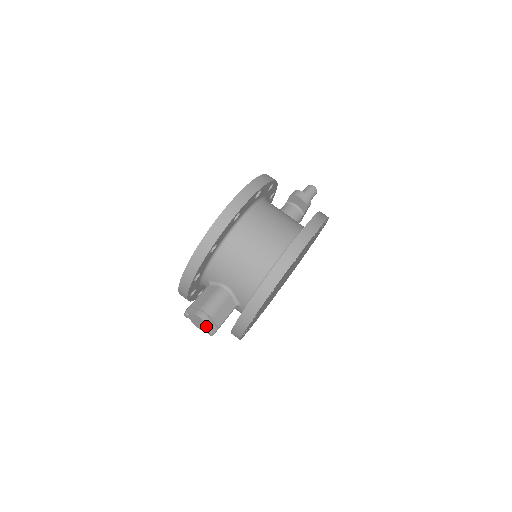
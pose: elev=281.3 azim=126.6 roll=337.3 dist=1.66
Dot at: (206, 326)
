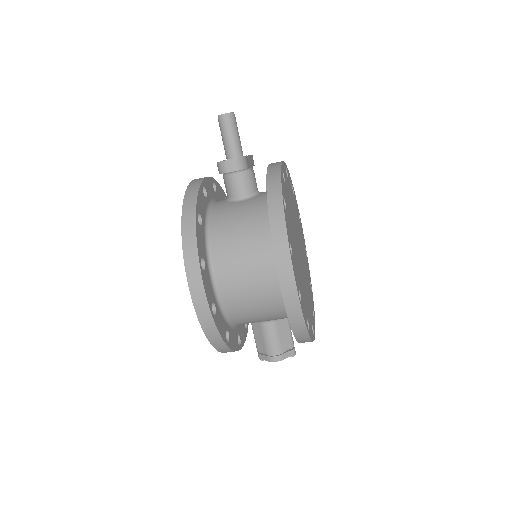
Dot at: (284, 357)
